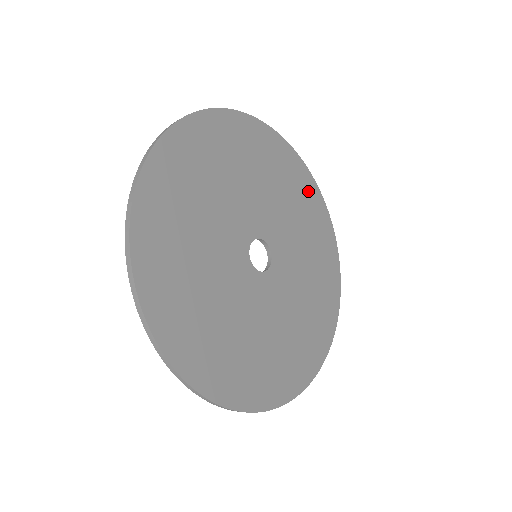
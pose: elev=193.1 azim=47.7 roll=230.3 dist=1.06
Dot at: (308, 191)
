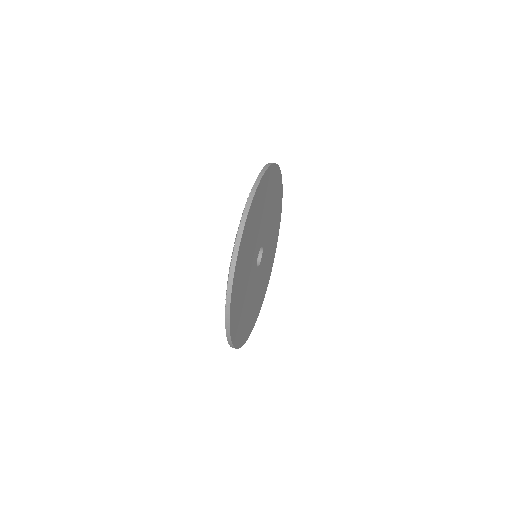
Dot at: (278, 188)
